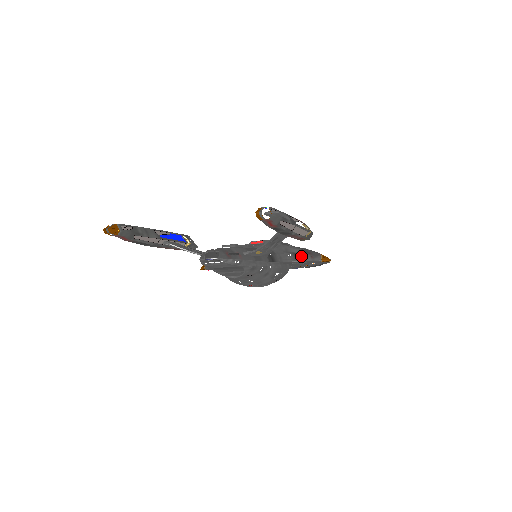
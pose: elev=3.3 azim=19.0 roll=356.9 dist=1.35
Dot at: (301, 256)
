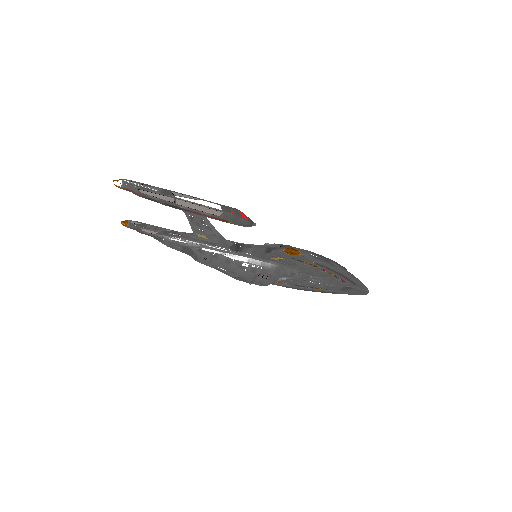
Dot at: (270, 249)
